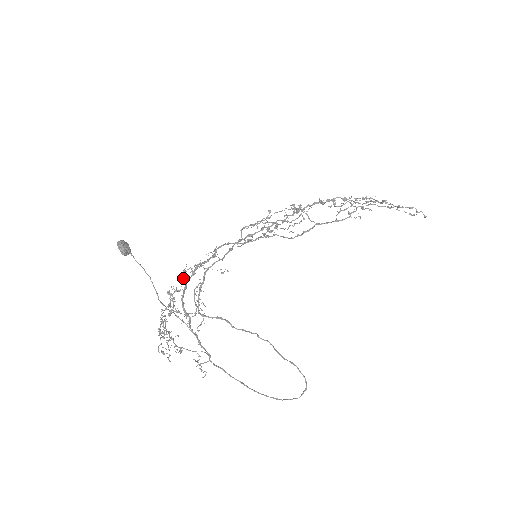
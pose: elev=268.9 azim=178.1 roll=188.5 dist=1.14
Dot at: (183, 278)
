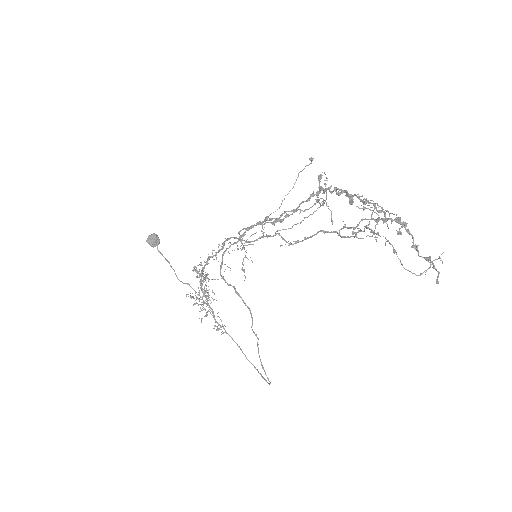
Dot at: occluded
